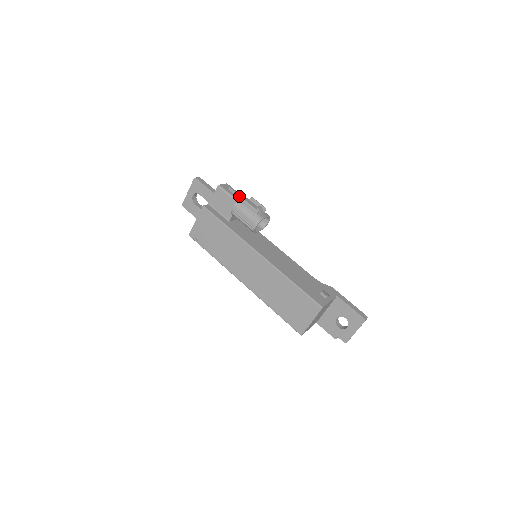
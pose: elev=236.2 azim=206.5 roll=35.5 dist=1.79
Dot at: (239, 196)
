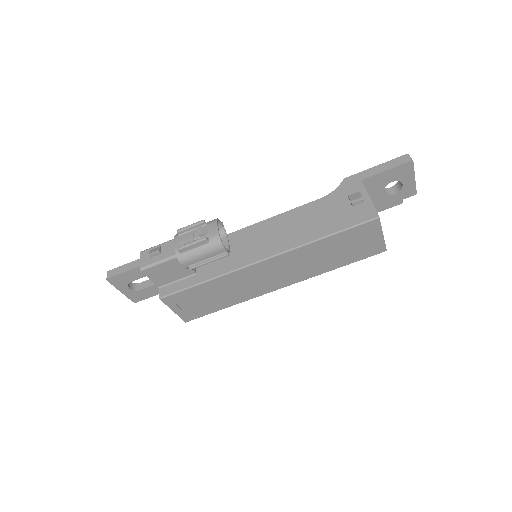
Dot at: (168, 248)
